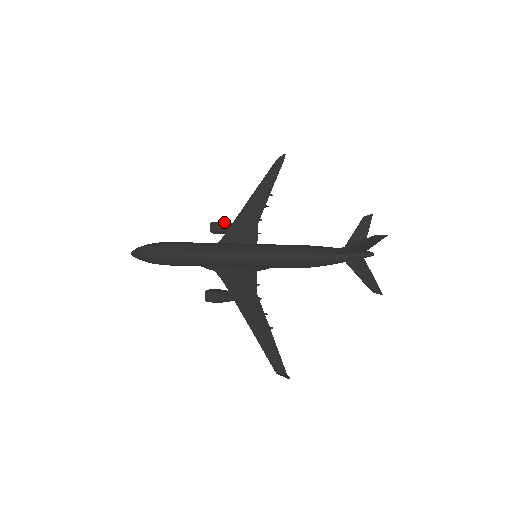
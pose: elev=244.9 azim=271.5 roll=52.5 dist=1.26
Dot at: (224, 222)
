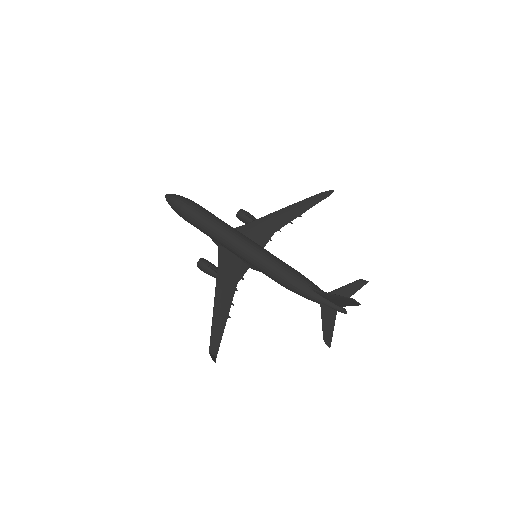
Dot at: (251, 215)
